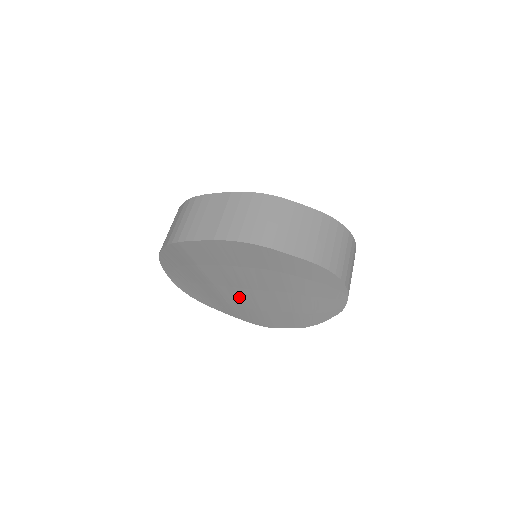
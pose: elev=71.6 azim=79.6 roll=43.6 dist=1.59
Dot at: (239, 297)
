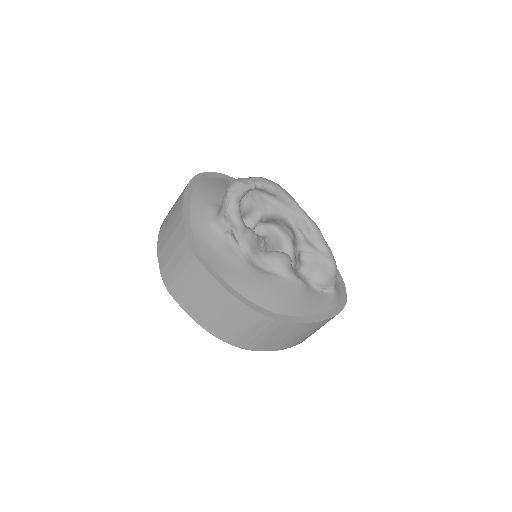
Dot at: occluded
